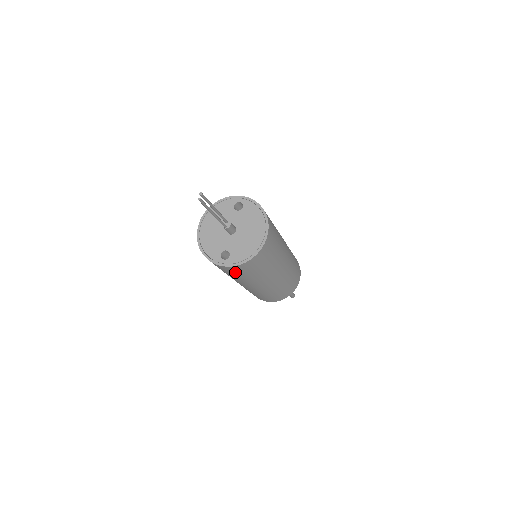
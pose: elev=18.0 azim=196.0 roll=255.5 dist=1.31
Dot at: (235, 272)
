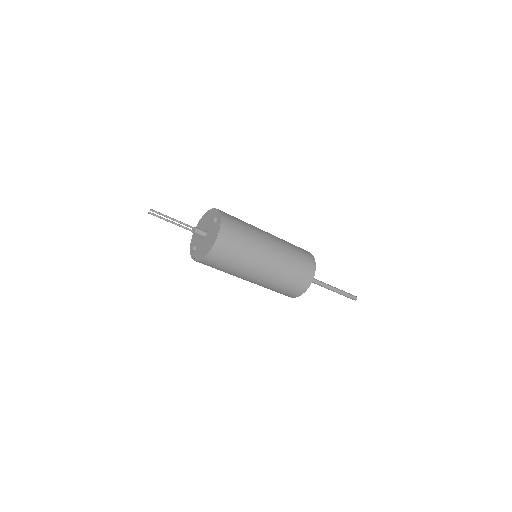
Dot at: occluded
